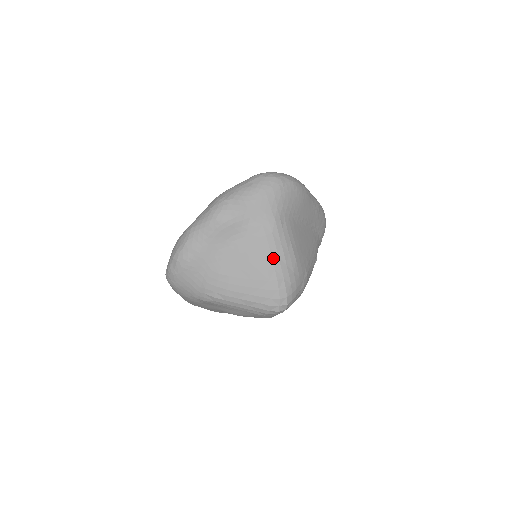
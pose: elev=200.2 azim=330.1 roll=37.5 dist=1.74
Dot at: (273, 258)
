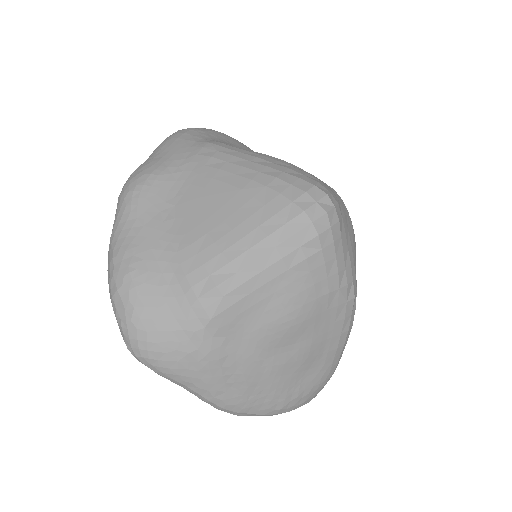
Dot at: (245, 166)
